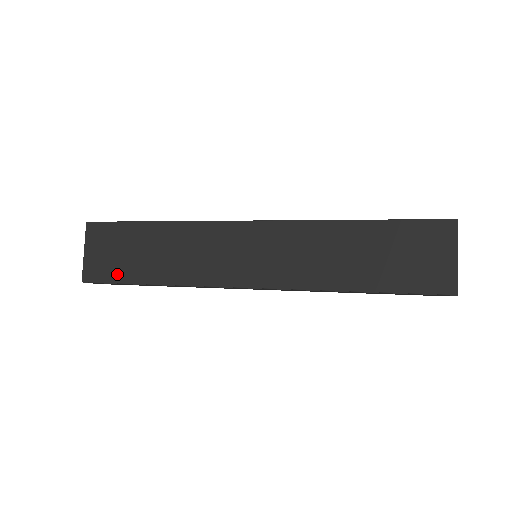
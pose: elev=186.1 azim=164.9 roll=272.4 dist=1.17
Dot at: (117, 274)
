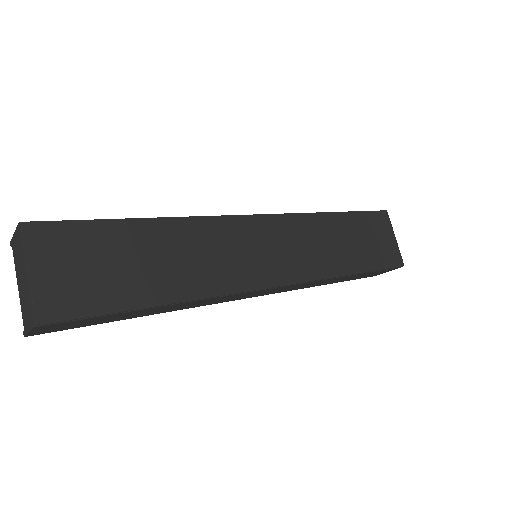
Dot at: (105, 299)
